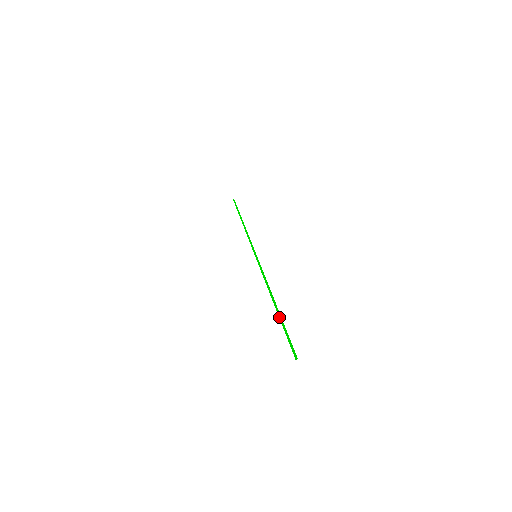
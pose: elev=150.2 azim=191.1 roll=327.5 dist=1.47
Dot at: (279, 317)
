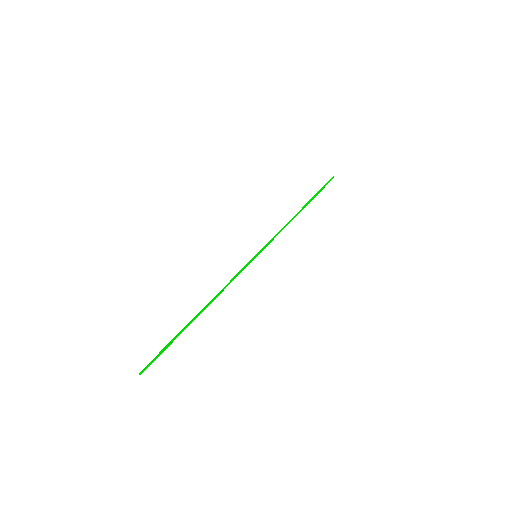
Dot at: (183, 328)
